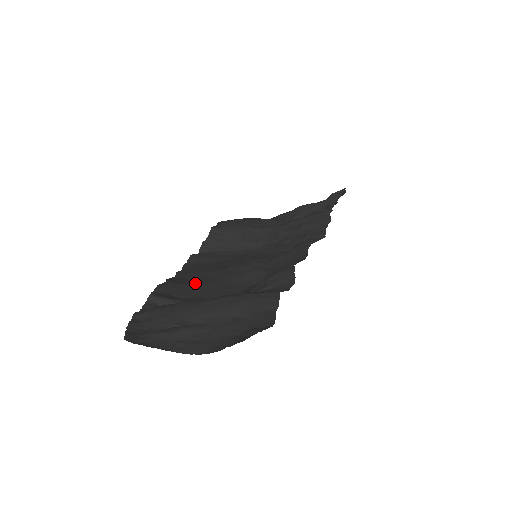
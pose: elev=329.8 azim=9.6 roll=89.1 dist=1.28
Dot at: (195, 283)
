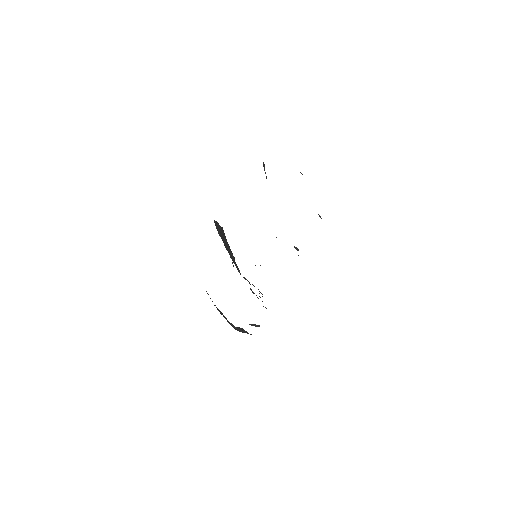
Dot at: occluded
